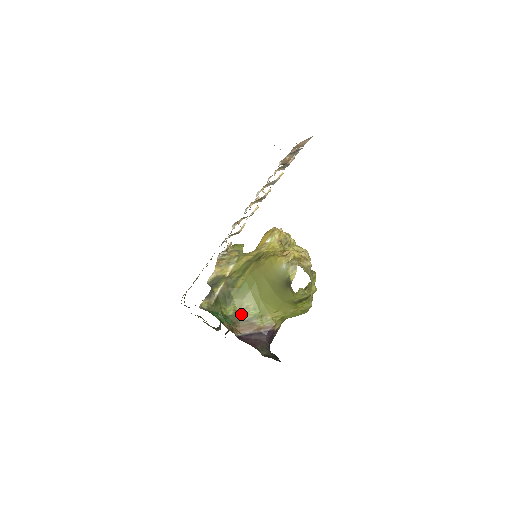
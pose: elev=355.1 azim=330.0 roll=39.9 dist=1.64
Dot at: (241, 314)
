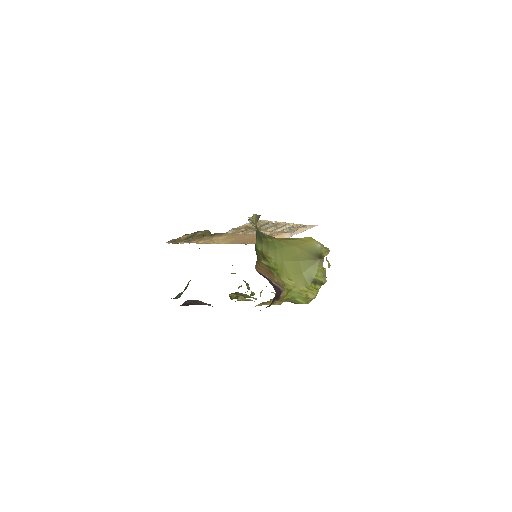
Dot at: (265, 258)
